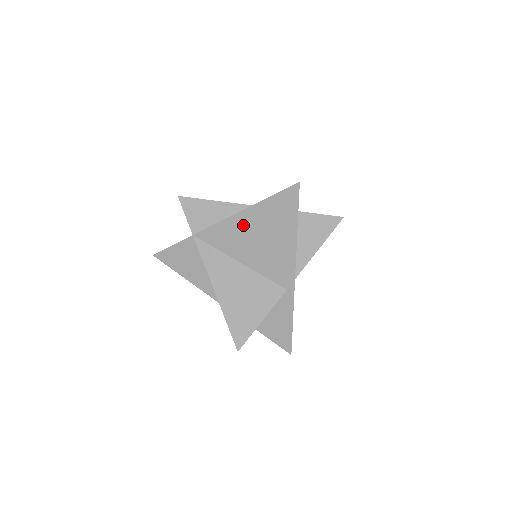
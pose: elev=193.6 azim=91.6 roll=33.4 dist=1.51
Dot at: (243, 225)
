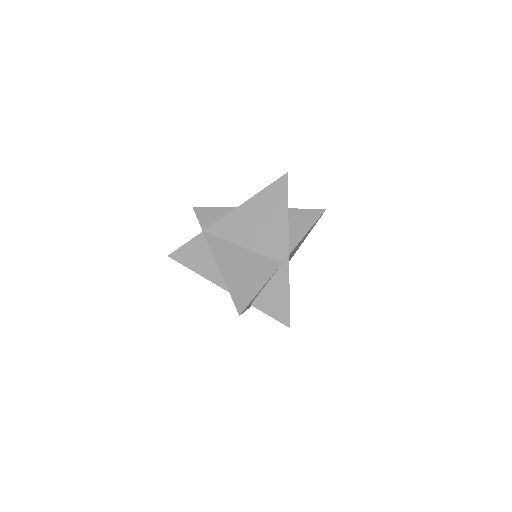
Dot at: (244, 214)
